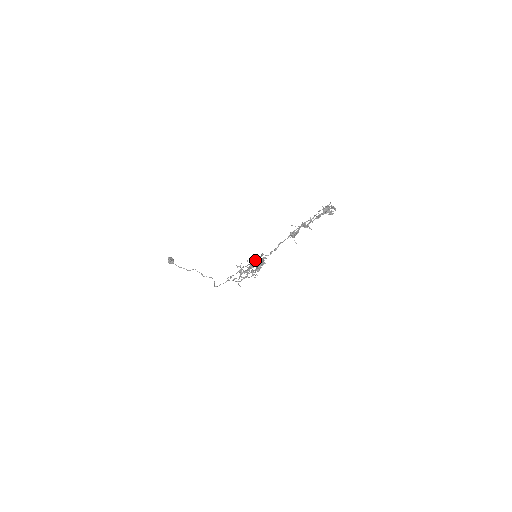
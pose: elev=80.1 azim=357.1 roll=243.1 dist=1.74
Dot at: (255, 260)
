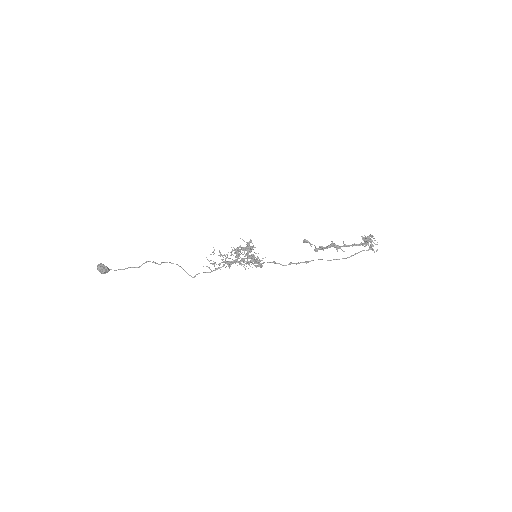
Dot at: (245, 250)
